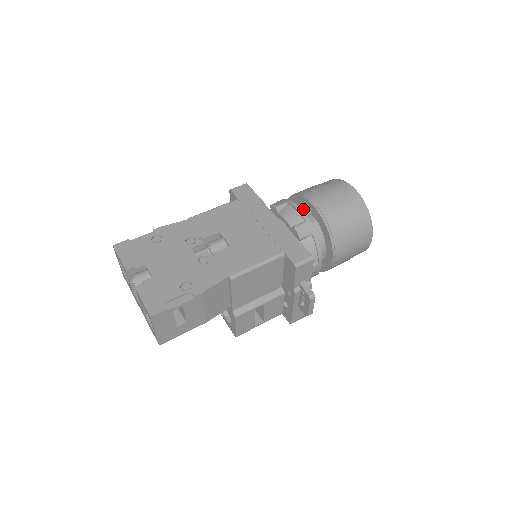
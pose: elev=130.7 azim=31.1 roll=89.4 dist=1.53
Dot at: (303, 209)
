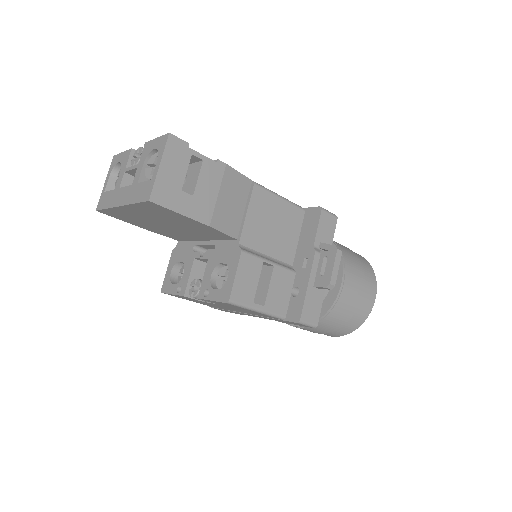
Dot at: occluded
